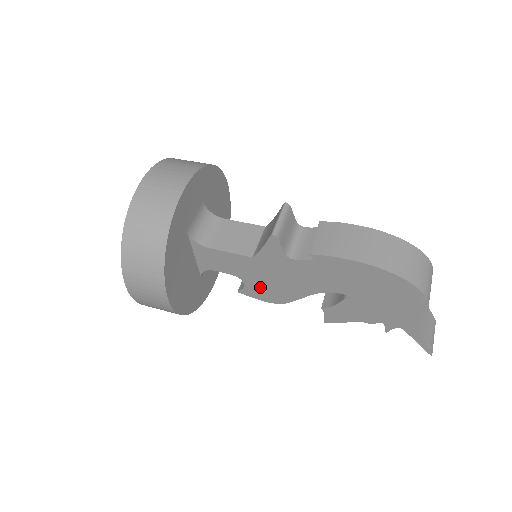
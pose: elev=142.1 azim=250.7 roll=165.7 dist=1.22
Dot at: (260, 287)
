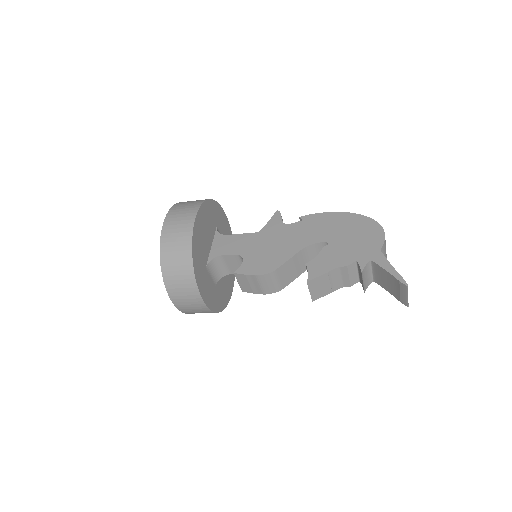
Dot at: (256, 259)
